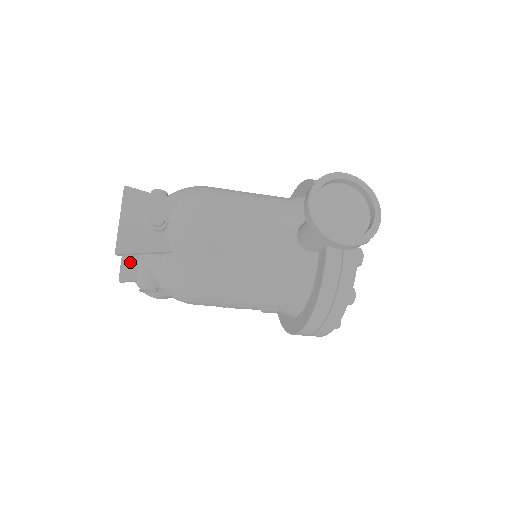
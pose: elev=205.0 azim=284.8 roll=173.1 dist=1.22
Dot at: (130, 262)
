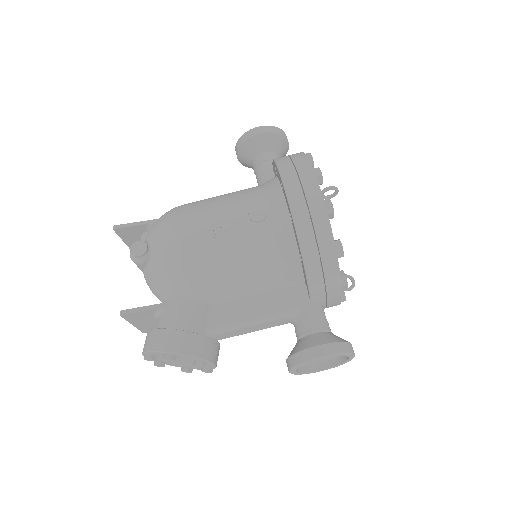
Dot at: occluded
